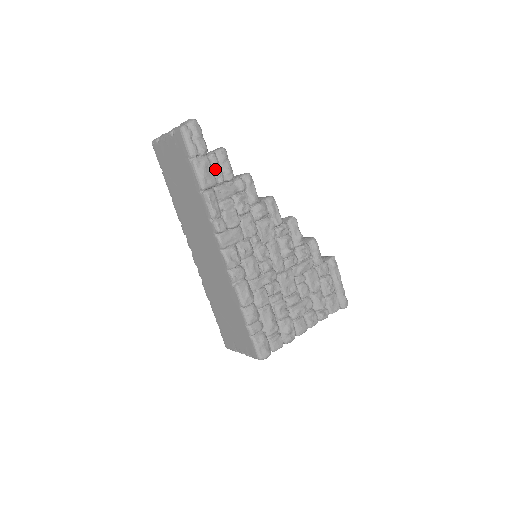
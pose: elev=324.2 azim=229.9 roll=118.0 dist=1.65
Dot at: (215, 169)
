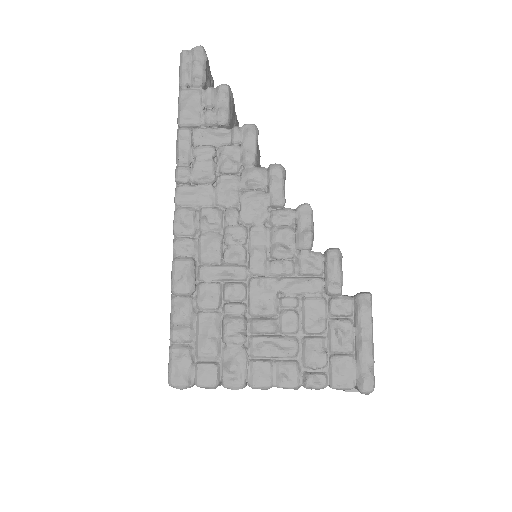
Dot at: (206, 107)
